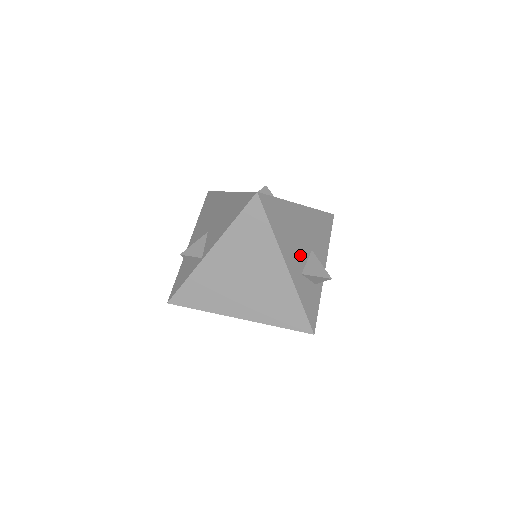
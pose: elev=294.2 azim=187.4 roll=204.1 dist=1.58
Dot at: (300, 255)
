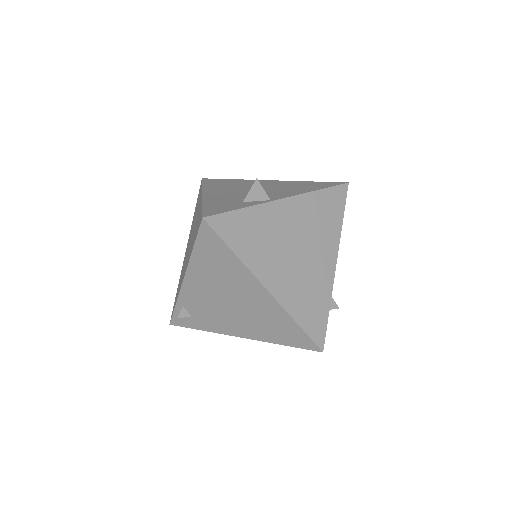
Dot at: occluded
